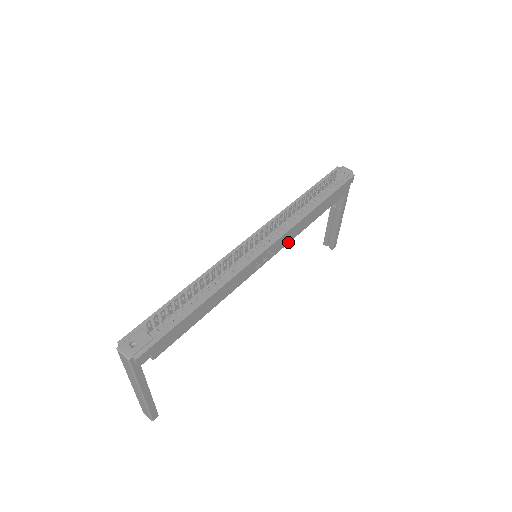
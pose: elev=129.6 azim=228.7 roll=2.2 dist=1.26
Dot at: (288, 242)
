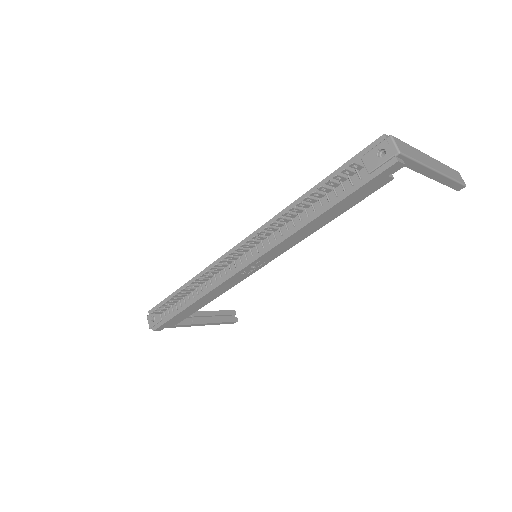
Dot at: (290, 247)
